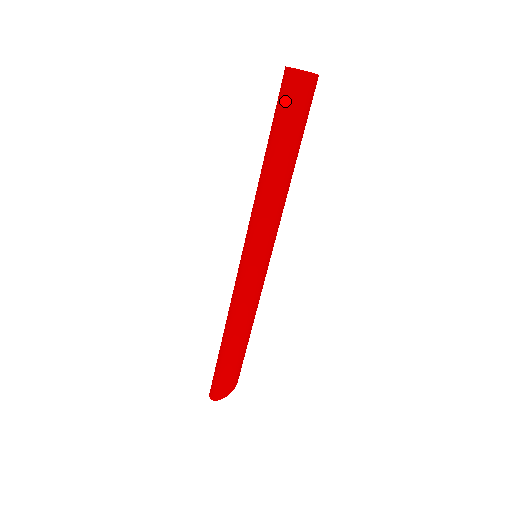
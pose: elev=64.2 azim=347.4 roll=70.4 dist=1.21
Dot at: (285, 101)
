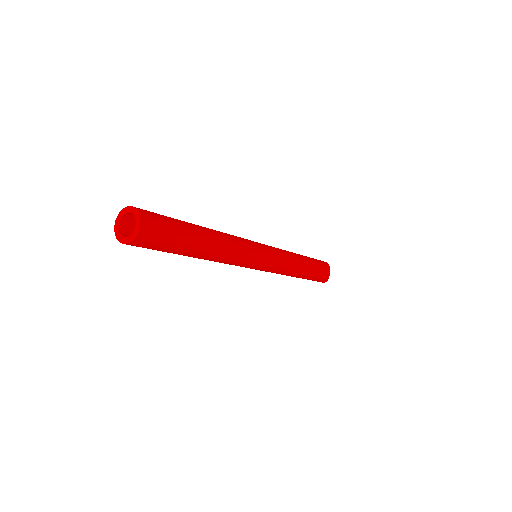
Dot at: occluded
